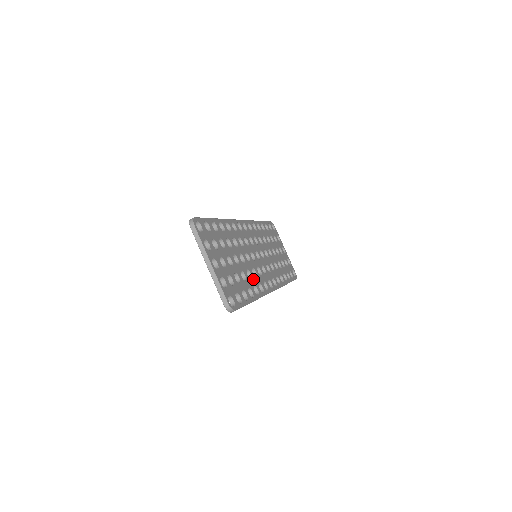
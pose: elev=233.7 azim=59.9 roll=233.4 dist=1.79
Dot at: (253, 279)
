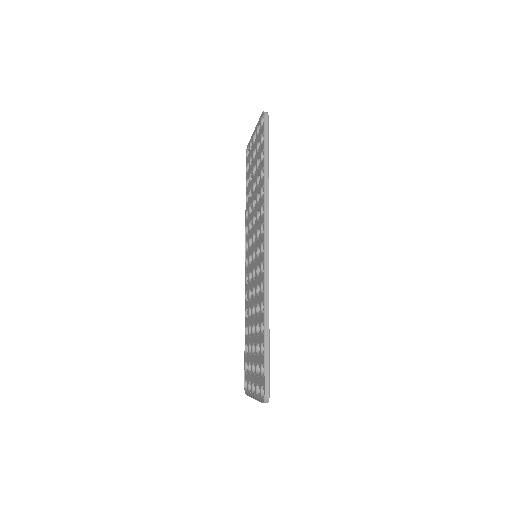
Dot at: occluded
